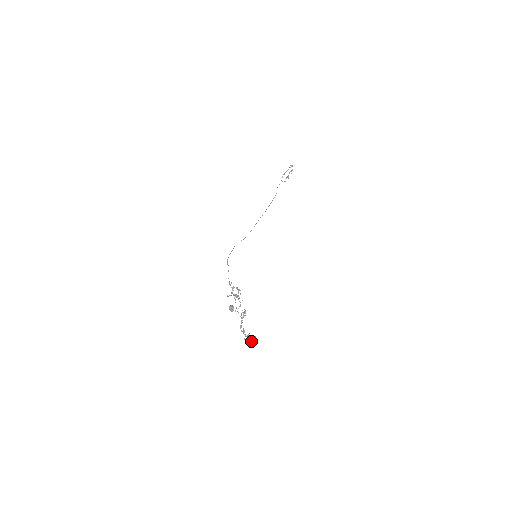
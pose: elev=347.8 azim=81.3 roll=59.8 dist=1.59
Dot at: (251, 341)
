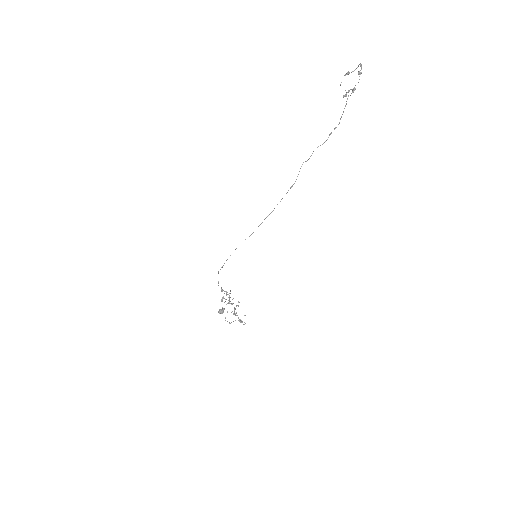
Dot at: occluded
